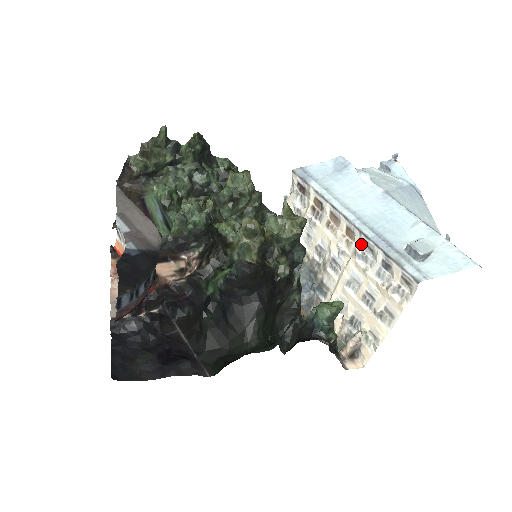
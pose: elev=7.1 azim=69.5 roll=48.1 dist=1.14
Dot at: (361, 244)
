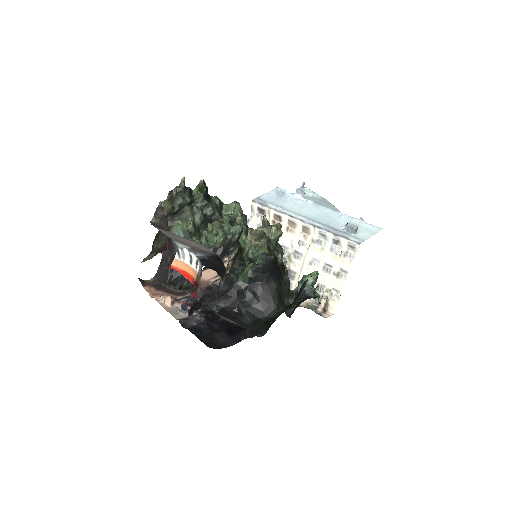
Dot at: (316, 234)
